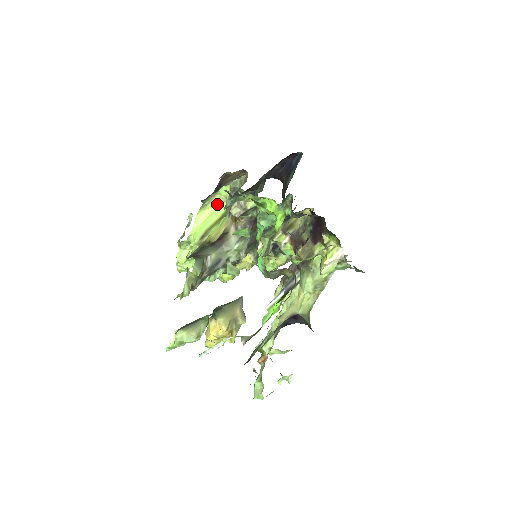
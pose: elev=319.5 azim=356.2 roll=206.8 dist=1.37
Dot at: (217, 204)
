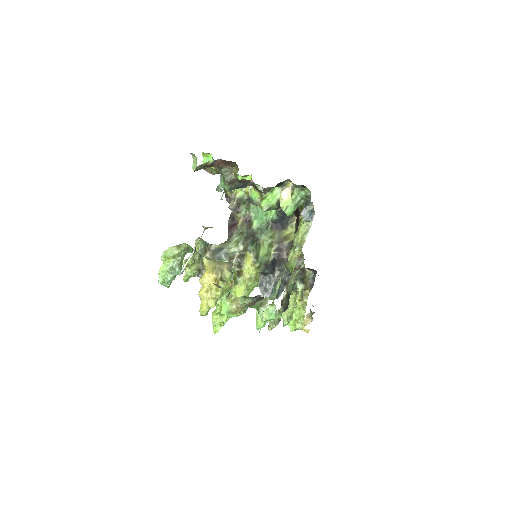
Dot at: occluded
